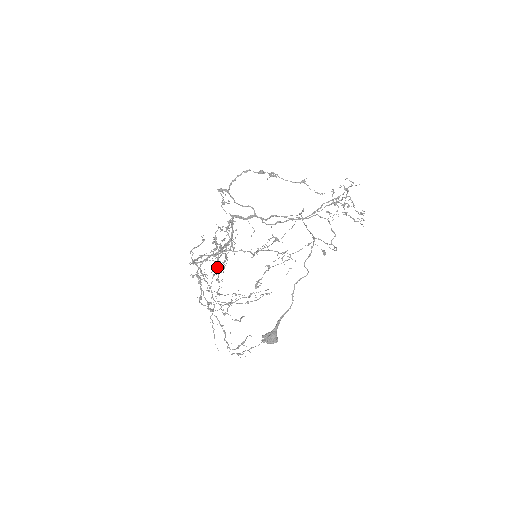
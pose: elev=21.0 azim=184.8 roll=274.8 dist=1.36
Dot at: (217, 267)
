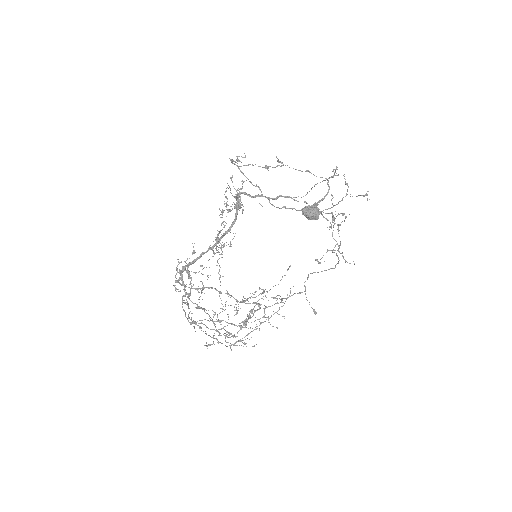
Dot at: occluded
